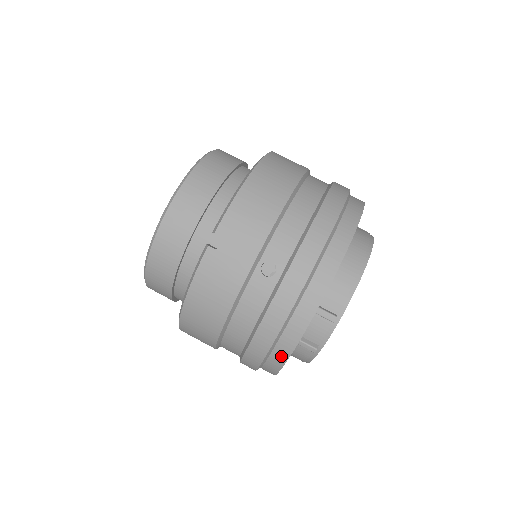
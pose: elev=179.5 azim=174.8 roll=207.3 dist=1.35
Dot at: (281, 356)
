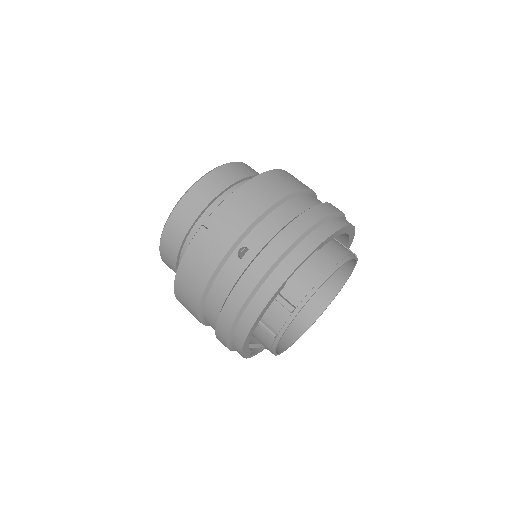
Dot at: (242, 332)
